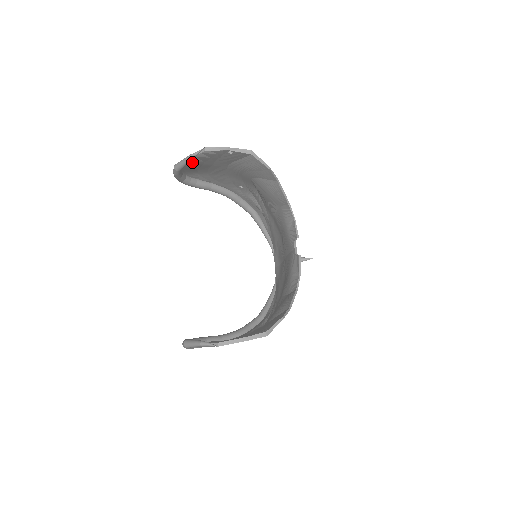
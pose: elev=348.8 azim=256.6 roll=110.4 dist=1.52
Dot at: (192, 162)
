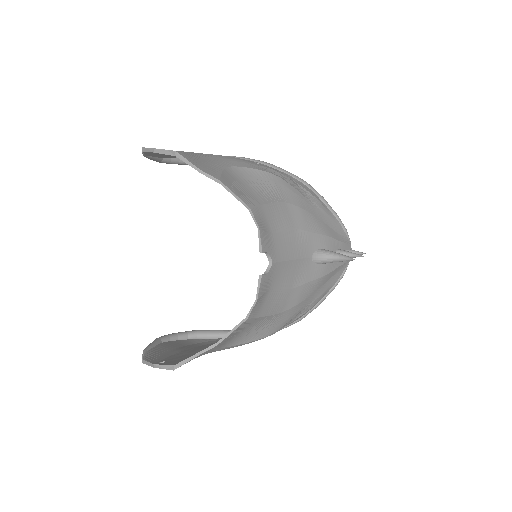
Dot at: (157, 156)
